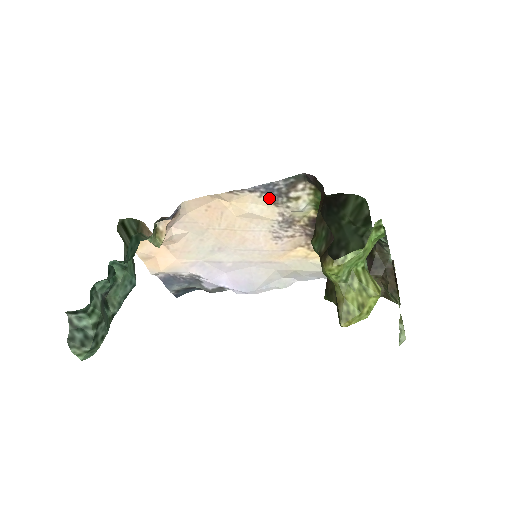
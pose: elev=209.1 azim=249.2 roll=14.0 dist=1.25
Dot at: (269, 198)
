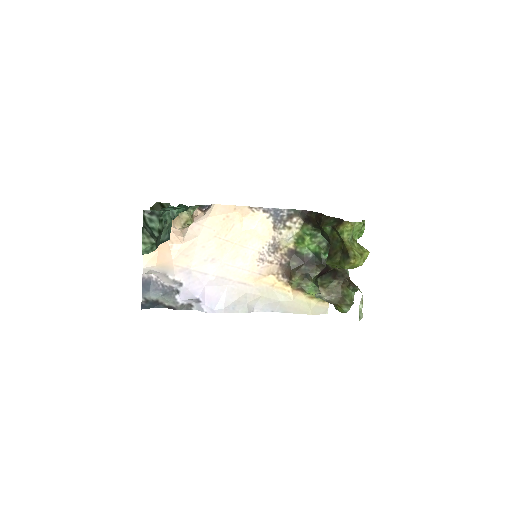
Dot at: (273, 221)
